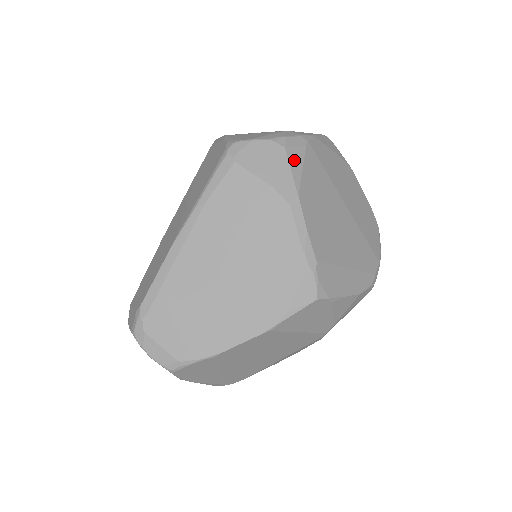
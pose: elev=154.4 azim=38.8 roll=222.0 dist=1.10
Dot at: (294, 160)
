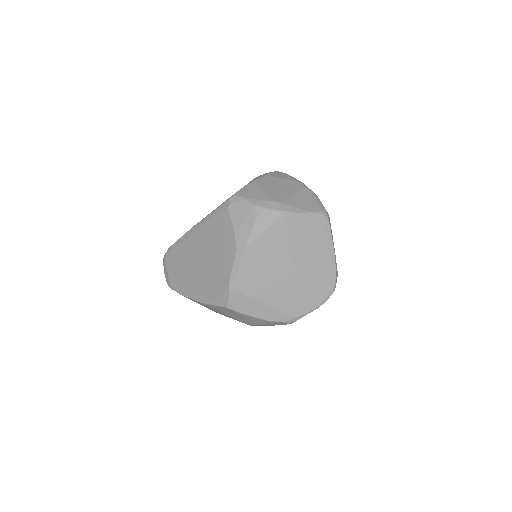
Dot at: (259, 226)
